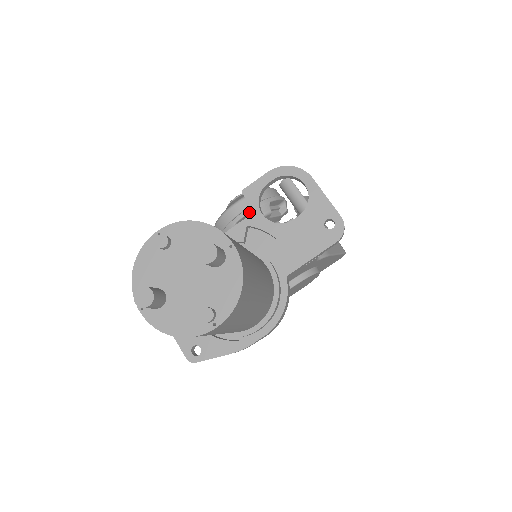
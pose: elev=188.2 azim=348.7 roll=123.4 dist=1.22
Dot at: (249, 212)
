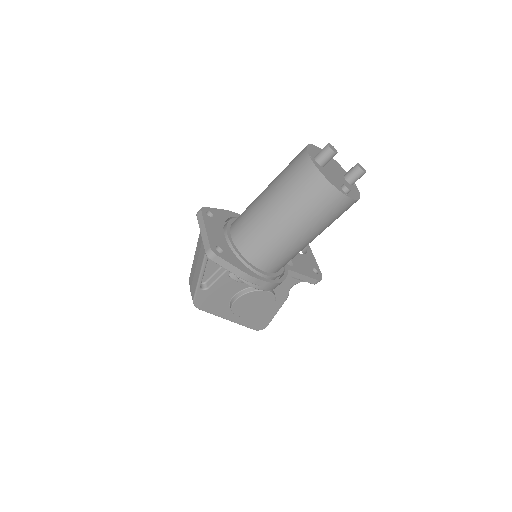
Dot at: occluded
